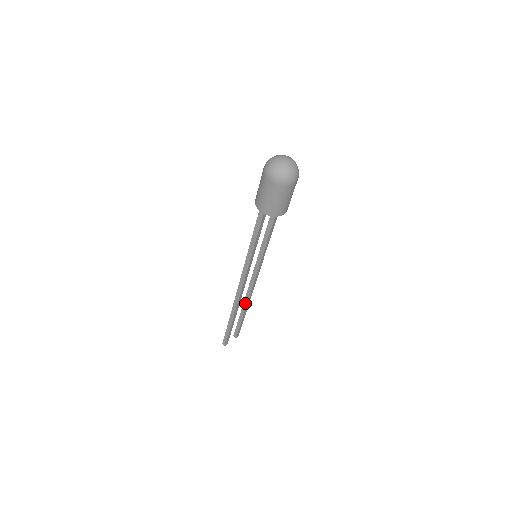
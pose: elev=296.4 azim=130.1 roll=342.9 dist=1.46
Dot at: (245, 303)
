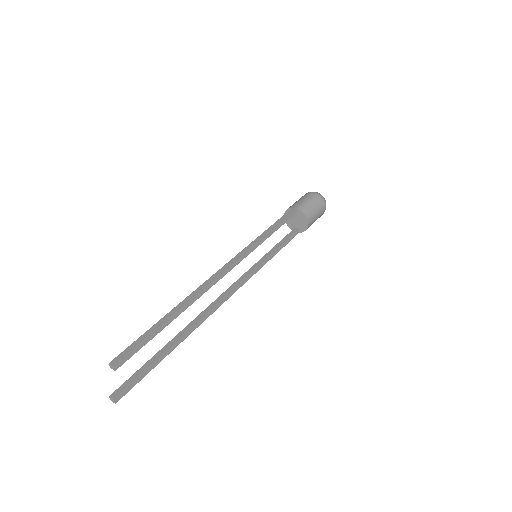
Dot at: (189, 326)
